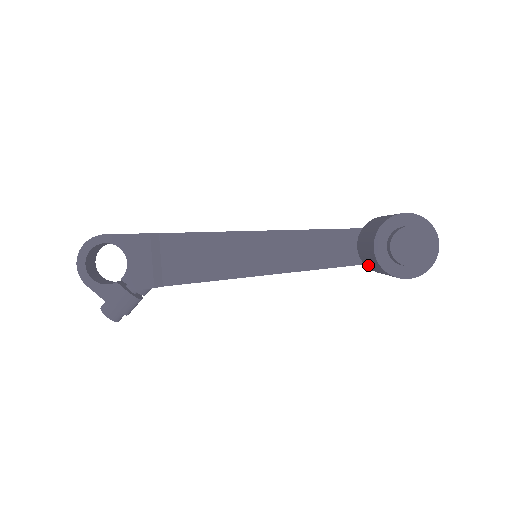
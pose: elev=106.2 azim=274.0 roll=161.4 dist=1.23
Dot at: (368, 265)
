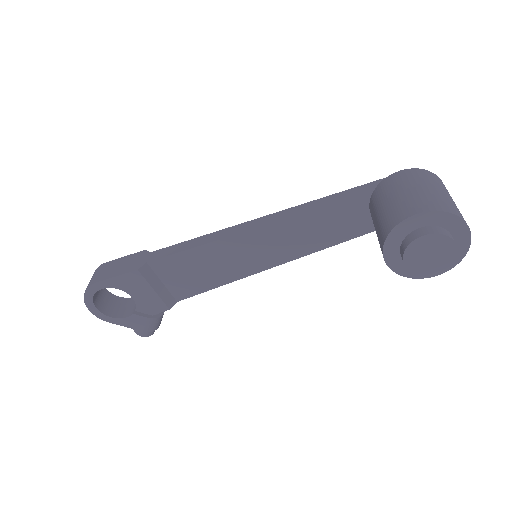
Dot at: occluded
